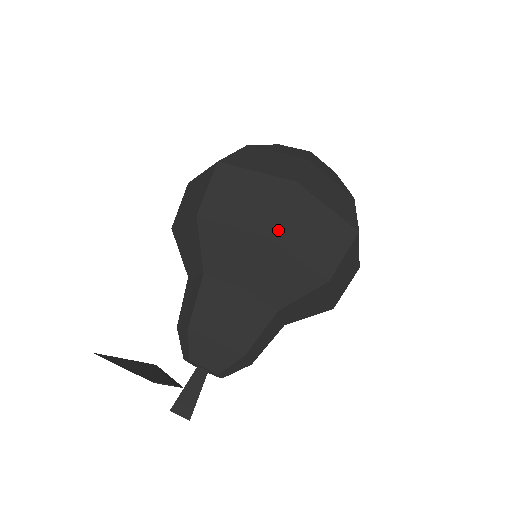
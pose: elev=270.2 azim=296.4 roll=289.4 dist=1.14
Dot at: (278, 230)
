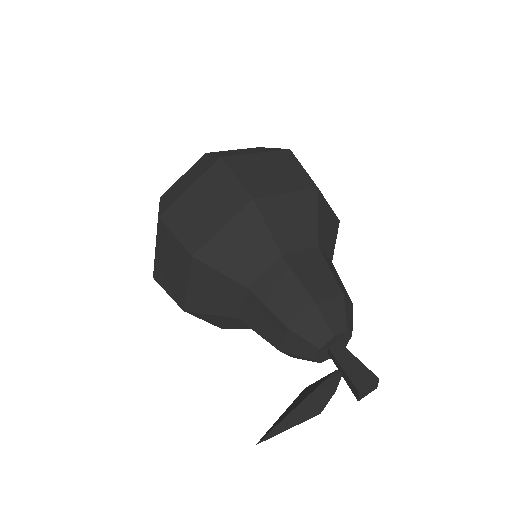
Dot at: (251, 190)
